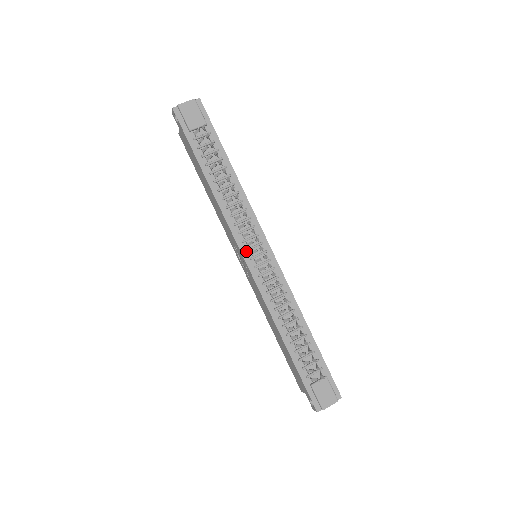
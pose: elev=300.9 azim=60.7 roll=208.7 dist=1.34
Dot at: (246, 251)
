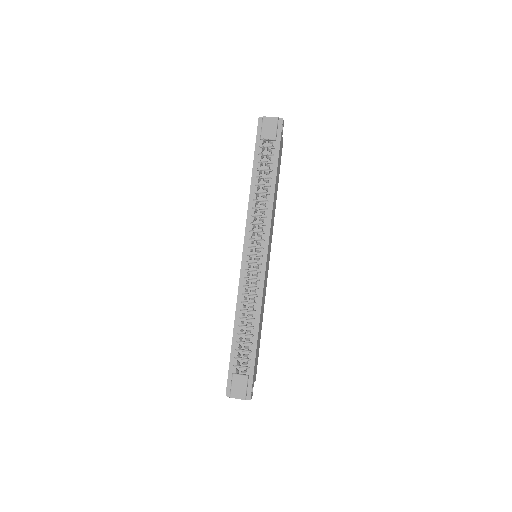
Dot at: (248, 247)
